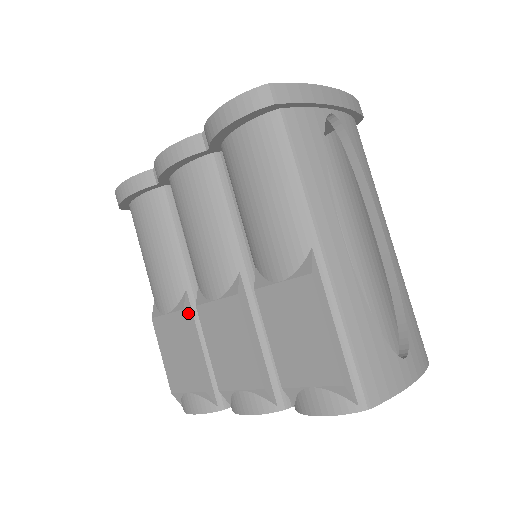
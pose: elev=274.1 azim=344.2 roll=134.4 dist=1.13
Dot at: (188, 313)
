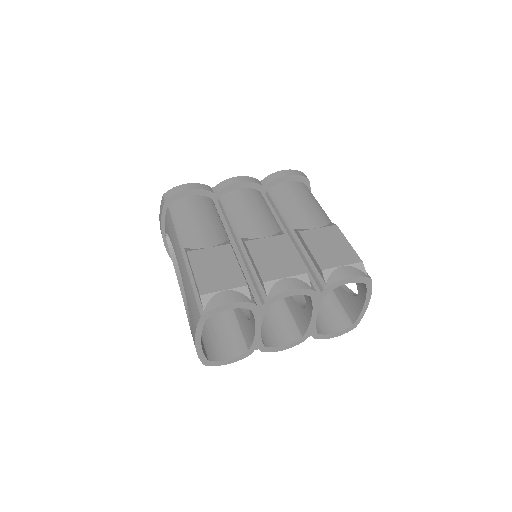
Dot at: (231, 248)
